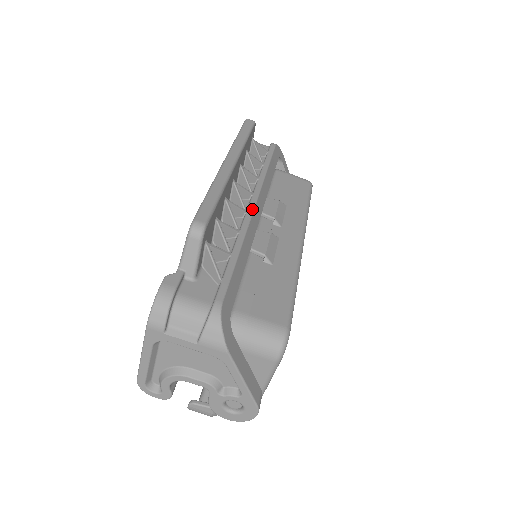
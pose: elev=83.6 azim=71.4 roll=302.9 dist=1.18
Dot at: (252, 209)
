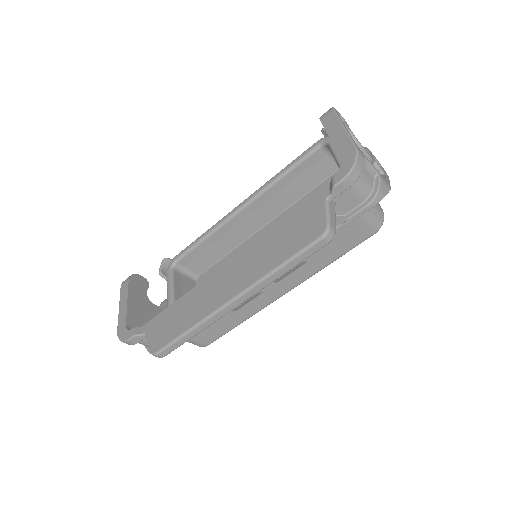
Dot at: occluded
